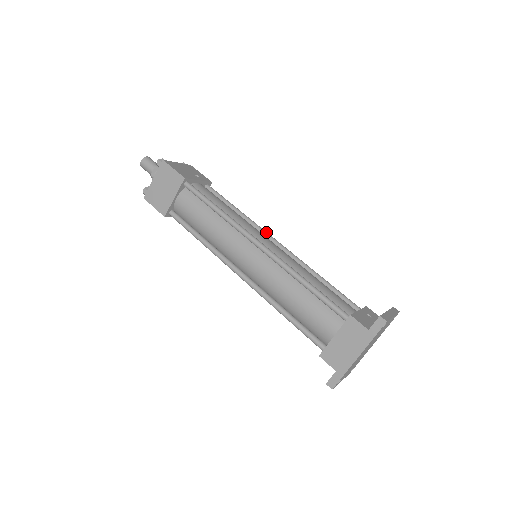
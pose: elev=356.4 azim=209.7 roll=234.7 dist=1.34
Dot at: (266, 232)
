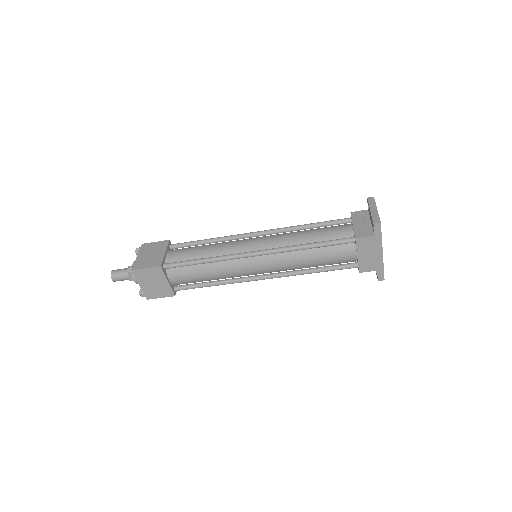
Dot at: (243, 235)
